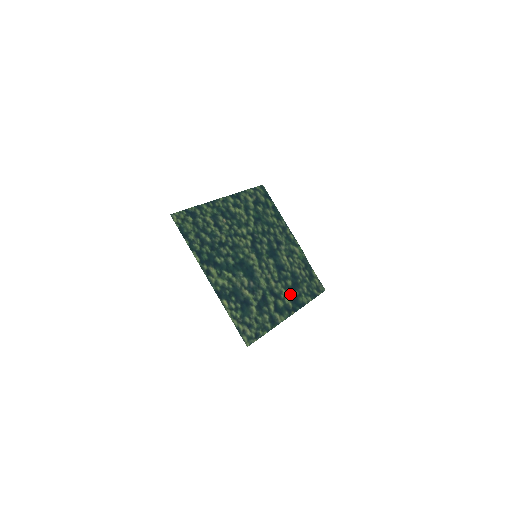
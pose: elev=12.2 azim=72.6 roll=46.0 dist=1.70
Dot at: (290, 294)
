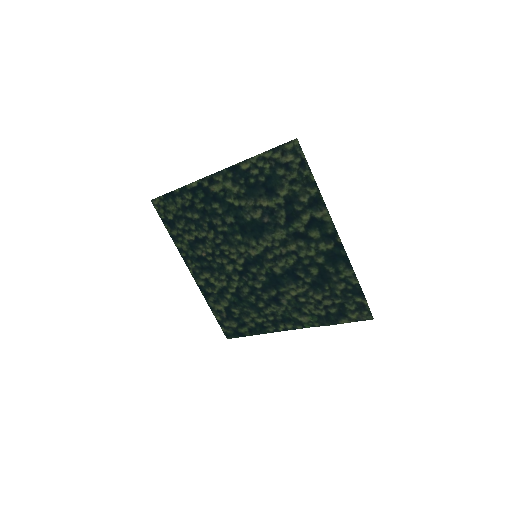
Dot at: (322, 259)
